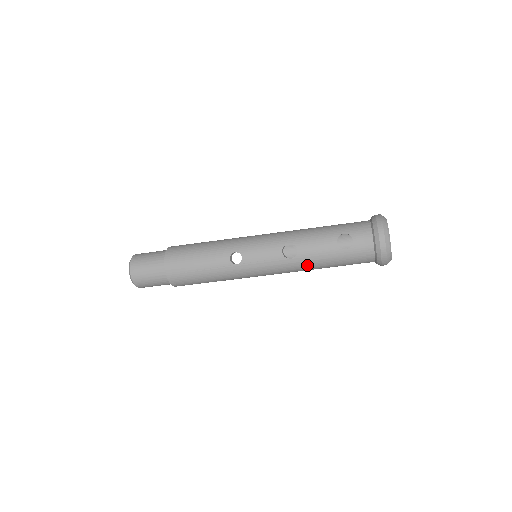
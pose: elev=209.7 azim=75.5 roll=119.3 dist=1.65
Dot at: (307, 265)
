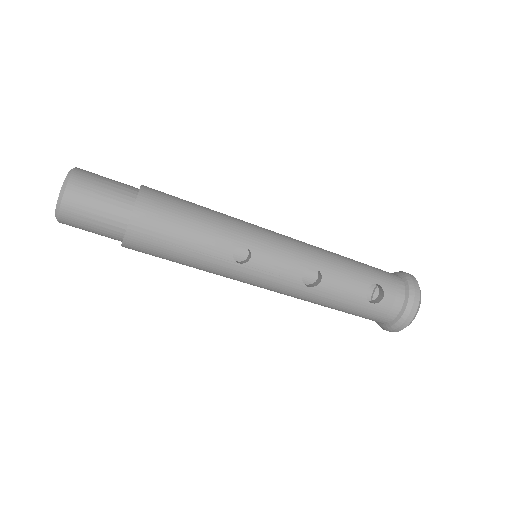
Dot at: (318, 300)
